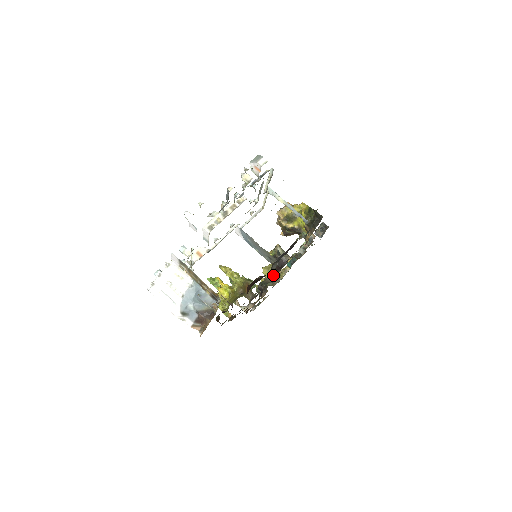
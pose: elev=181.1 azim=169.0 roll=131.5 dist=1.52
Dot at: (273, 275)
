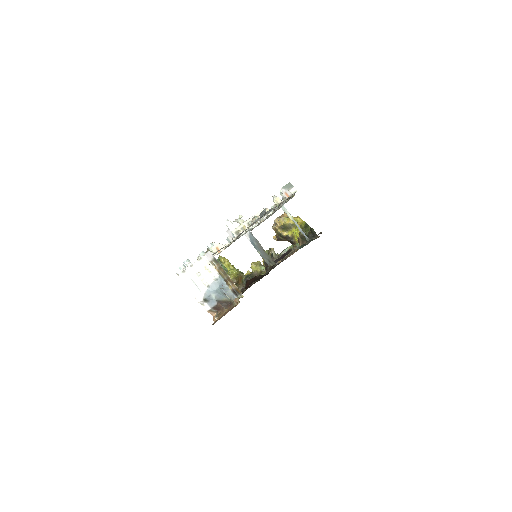
Dot at: (262, 272)
